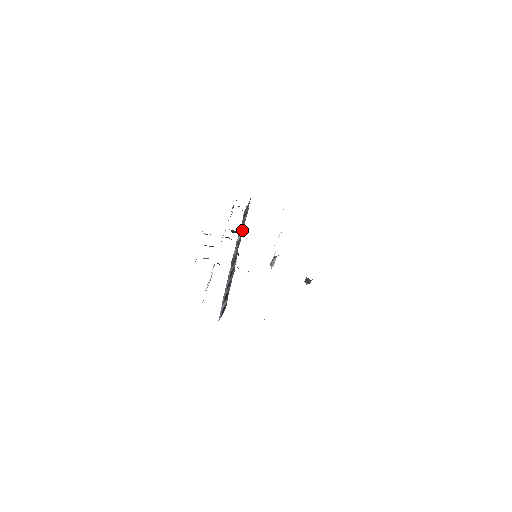
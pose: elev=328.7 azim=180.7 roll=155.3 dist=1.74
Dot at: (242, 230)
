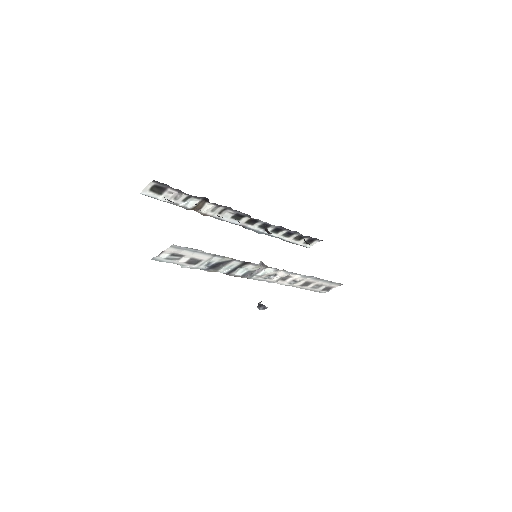
Dot at: occluded
